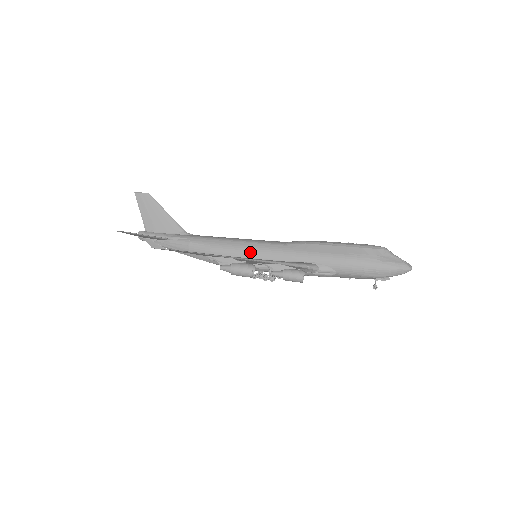
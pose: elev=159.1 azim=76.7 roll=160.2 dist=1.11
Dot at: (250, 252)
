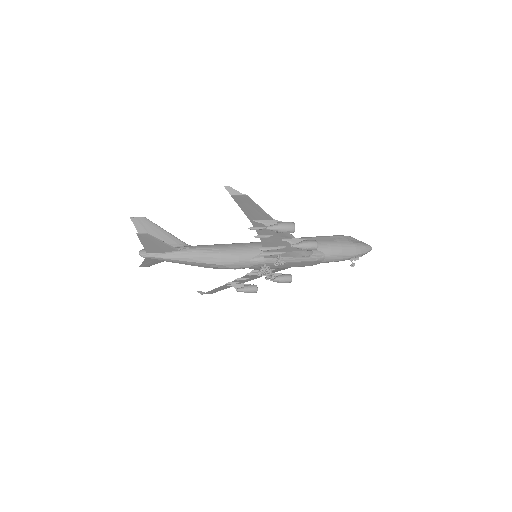
Dot at: (255, 248)
